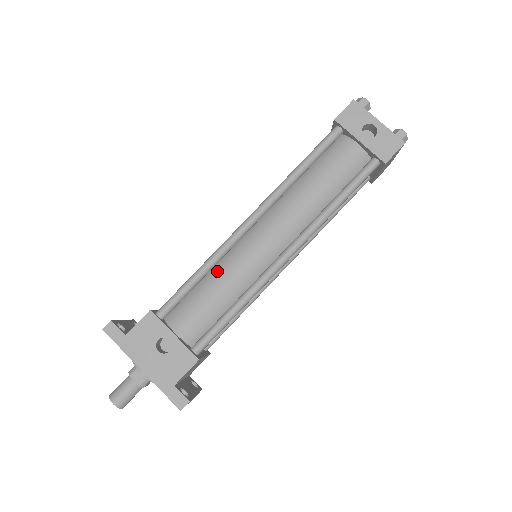
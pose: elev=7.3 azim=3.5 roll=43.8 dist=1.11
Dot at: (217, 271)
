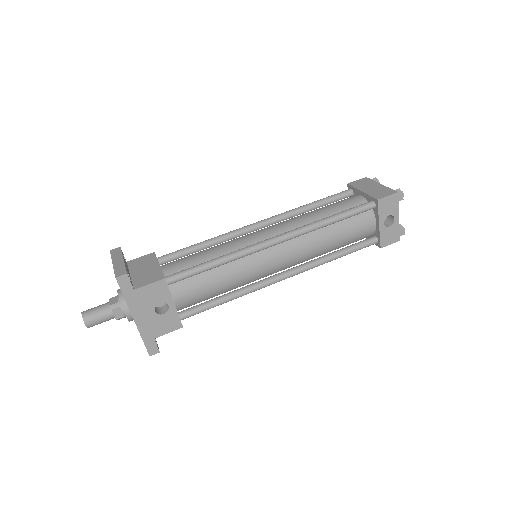
Dot at: (230, 266)
